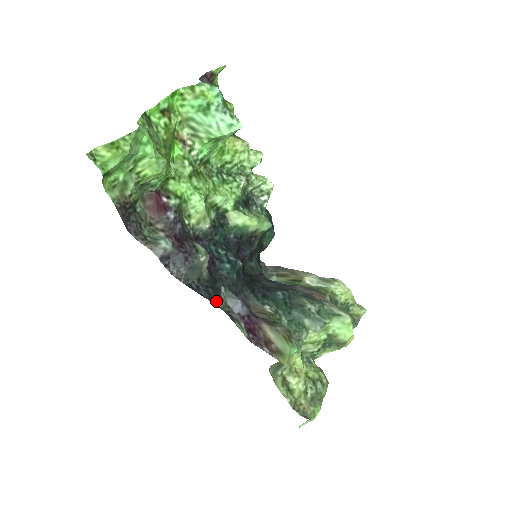
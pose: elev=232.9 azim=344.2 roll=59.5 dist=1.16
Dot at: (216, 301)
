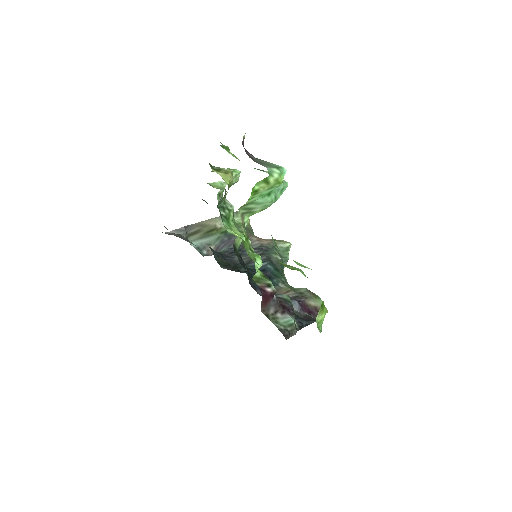
Dot at: occluded
